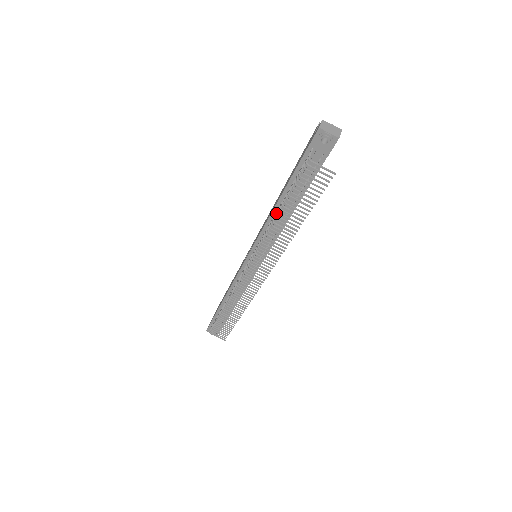
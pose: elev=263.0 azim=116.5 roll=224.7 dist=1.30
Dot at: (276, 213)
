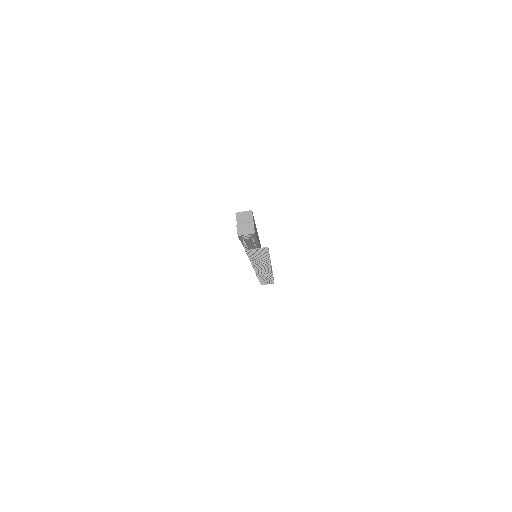
Dot at: occluded
